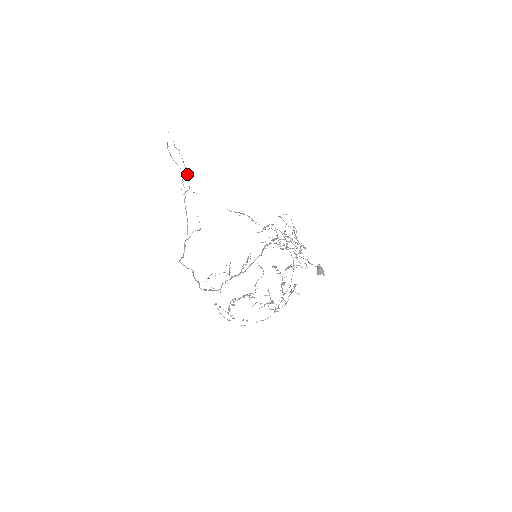
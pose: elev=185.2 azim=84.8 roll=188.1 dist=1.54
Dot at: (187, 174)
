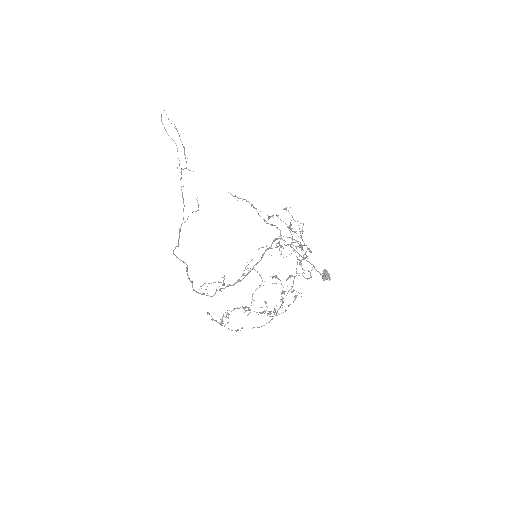
Dot at: (184, 151)
